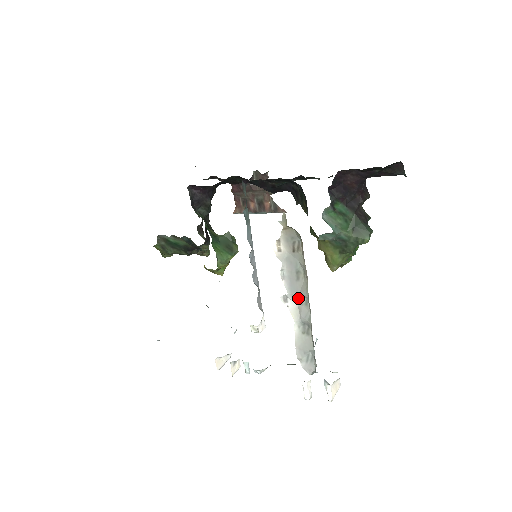
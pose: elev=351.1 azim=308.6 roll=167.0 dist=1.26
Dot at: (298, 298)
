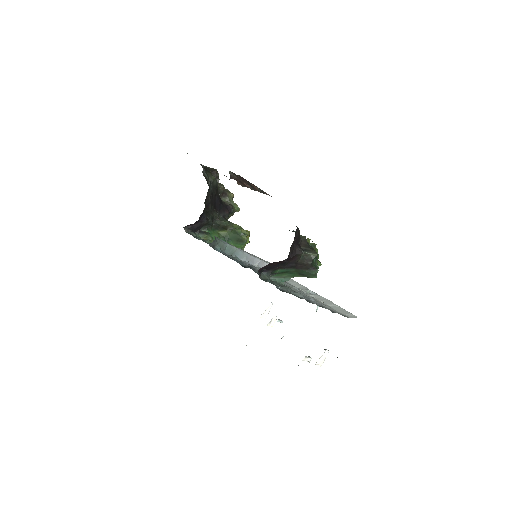
Dot at: occluded
